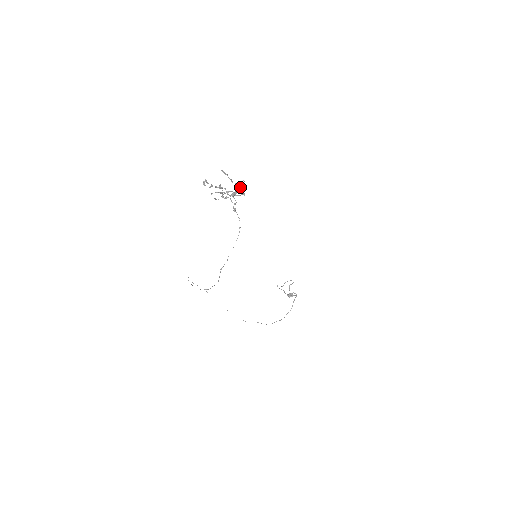
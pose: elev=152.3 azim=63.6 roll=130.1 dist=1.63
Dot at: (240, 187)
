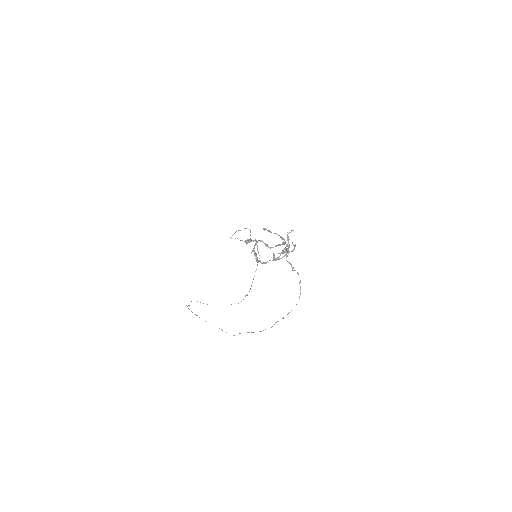
Dot at: (287, 239)
